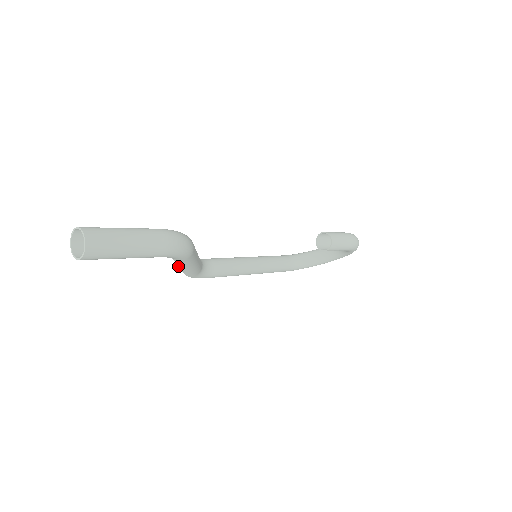
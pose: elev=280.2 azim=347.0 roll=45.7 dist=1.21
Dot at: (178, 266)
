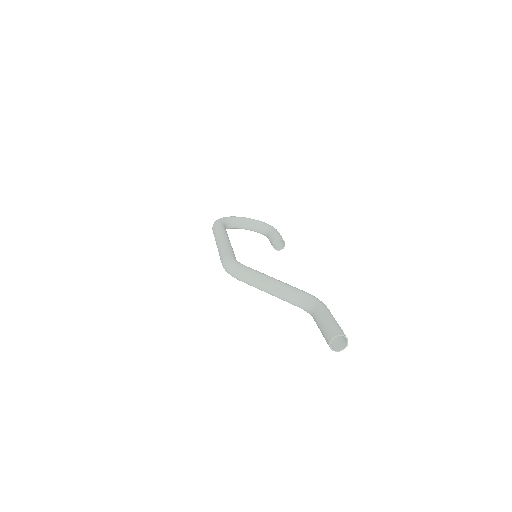
Dot at: (264, 290)
